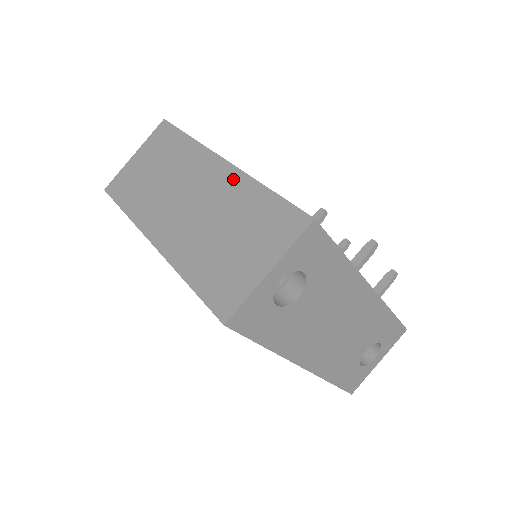
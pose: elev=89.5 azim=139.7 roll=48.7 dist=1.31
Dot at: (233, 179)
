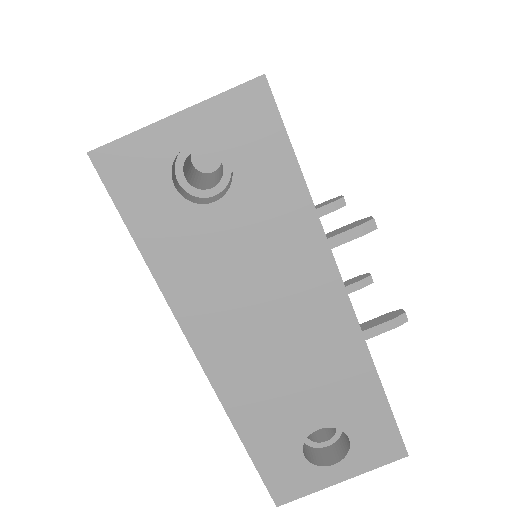
Dot at: occluded
